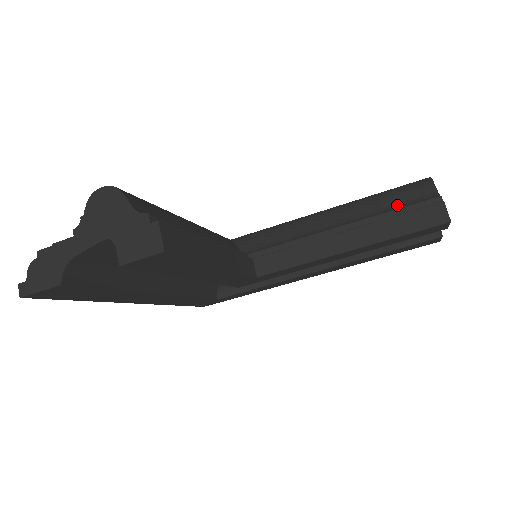
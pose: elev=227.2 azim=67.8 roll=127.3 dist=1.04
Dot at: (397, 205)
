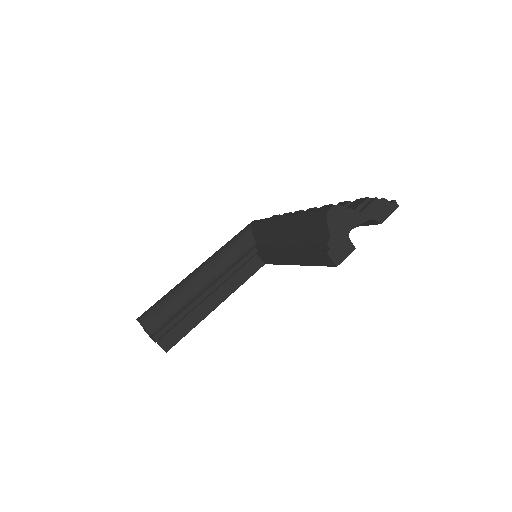
Dot at: (311, 237)
